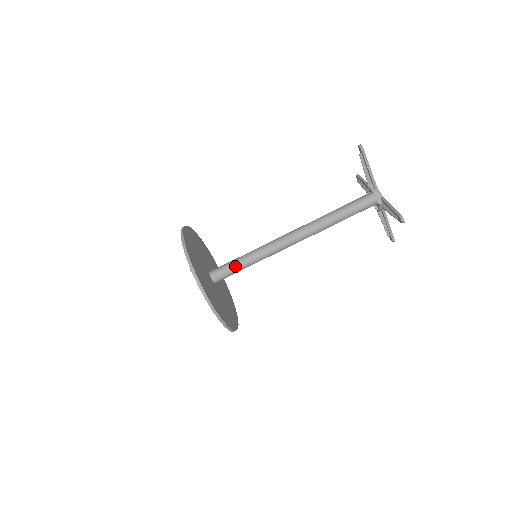
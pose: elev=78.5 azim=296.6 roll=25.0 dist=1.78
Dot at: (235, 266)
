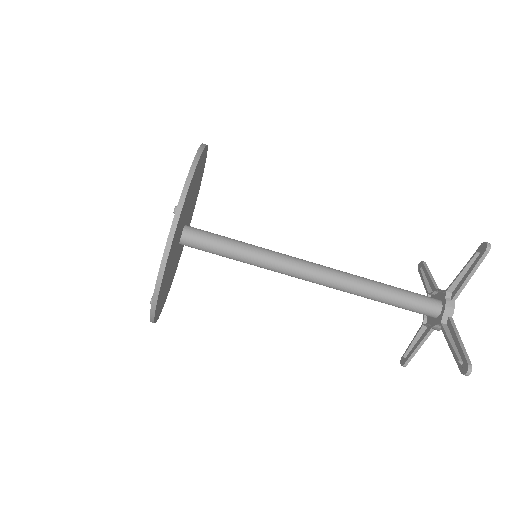
Dot at: (223, 246)
